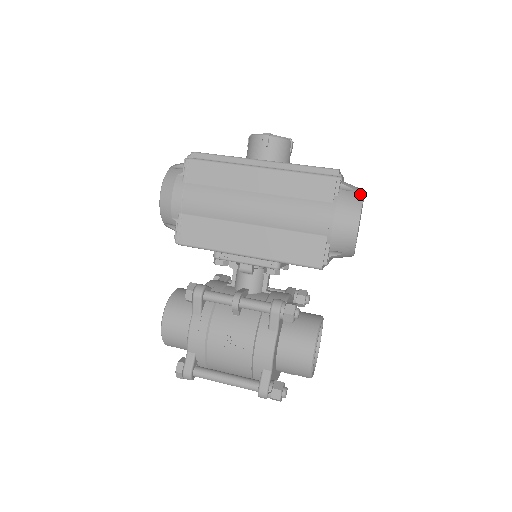
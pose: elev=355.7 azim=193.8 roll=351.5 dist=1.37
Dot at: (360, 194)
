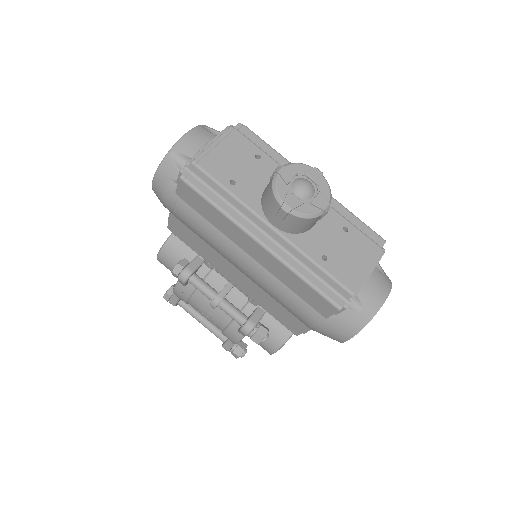
Dot at: (367, 318)
